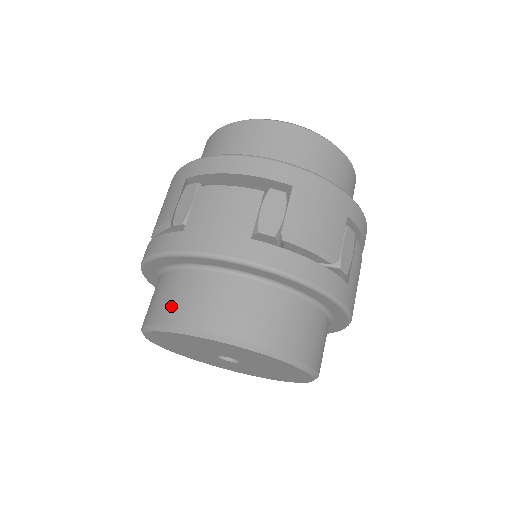
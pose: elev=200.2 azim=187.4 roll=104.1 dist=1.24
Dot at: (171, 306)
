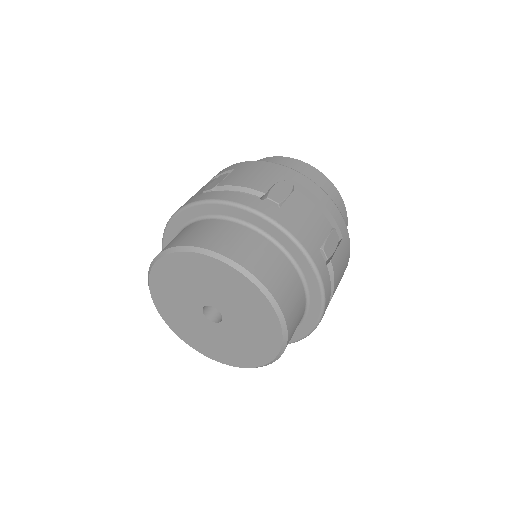
Dot at: occluded
